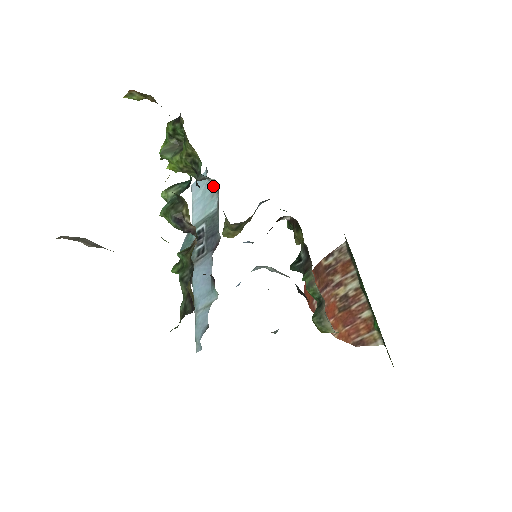
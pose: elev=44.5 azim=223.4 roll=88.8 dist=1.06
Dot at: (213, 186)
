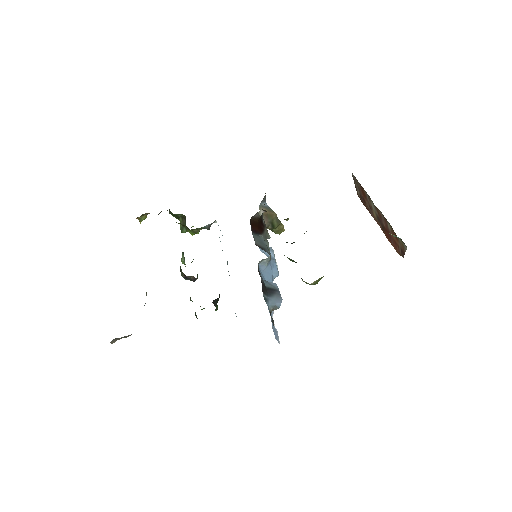
Dot at: occluded
